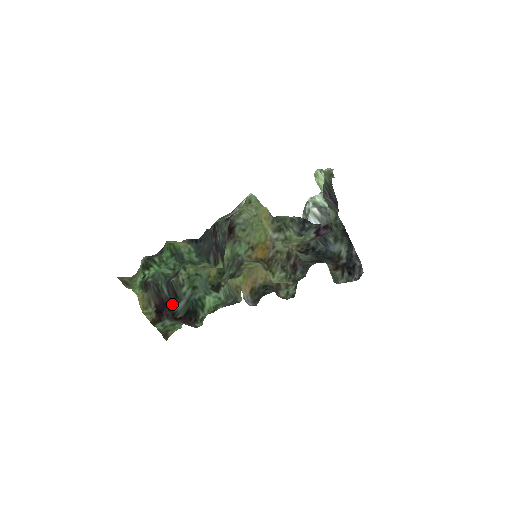
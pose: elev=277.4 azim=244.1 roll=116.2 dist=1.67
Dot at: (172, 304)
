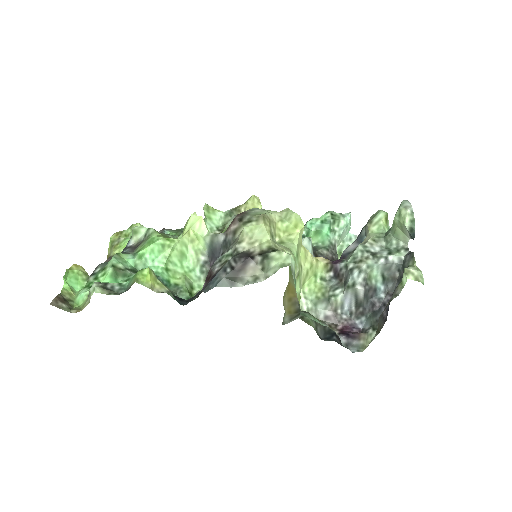
Dot at: occluded
